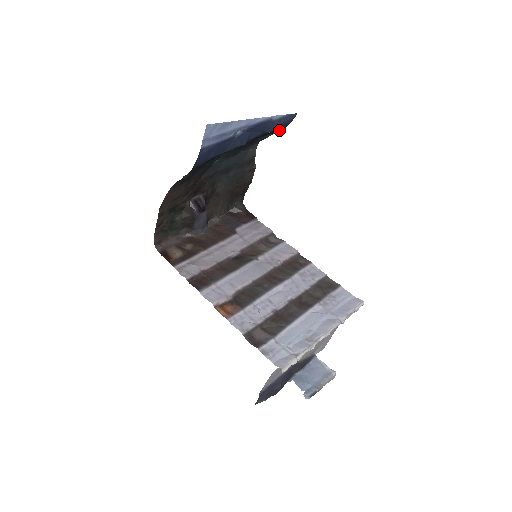
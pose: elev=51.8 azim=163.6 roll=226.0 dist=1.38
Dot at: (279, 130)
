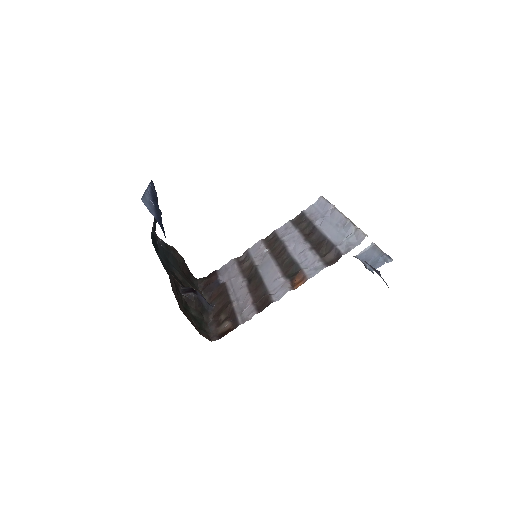
Dot at: occluded
